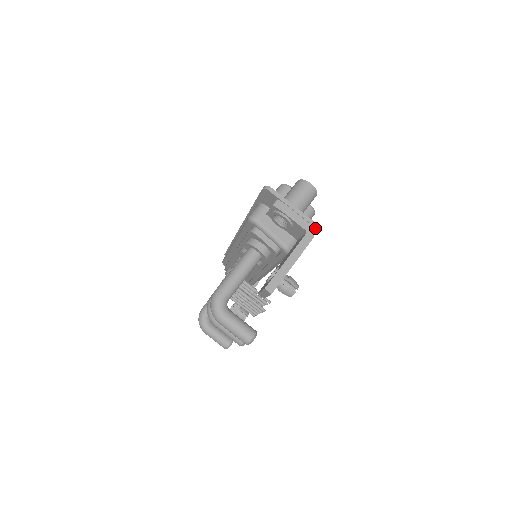
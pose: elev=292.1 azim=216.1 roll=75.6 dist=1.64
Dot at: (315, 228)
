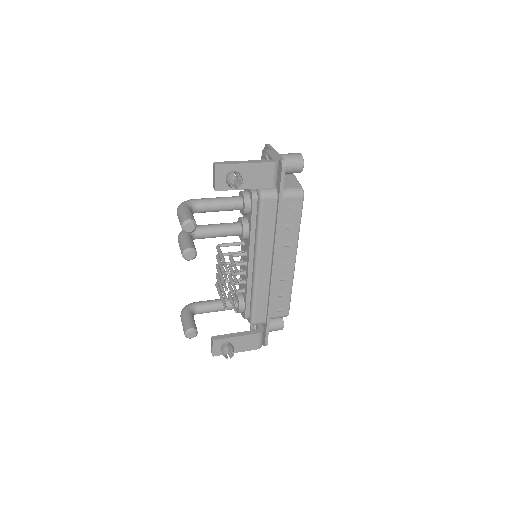
Dot at: (281, 161)
